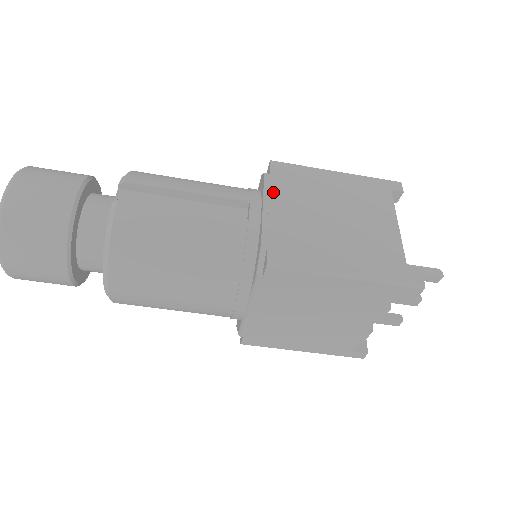
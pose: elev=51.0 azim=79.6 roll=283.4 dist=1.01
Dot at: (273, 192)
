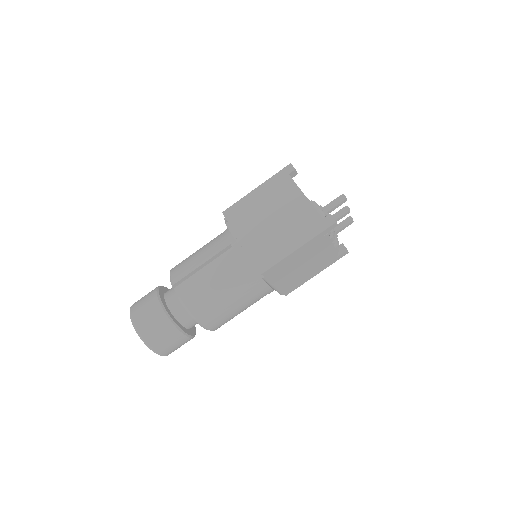
Dot at: (236, 231)
